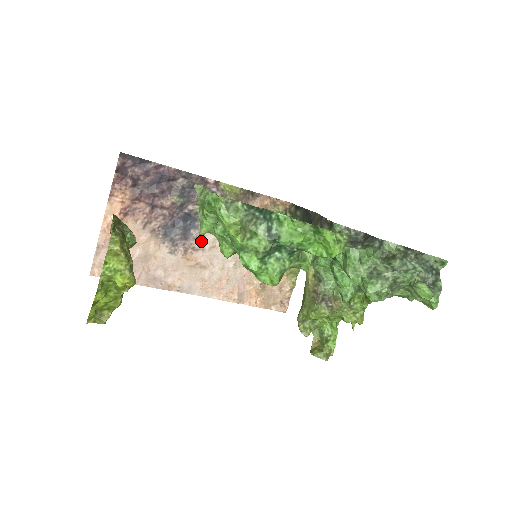
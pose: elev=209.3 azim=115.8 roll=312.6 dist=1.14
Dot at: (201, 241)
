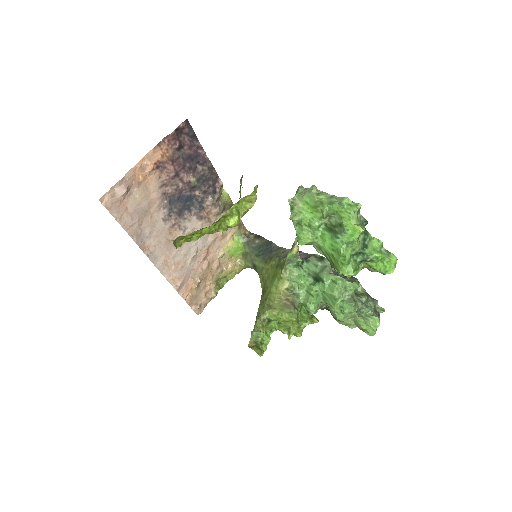
Dot at: (187, 224)
